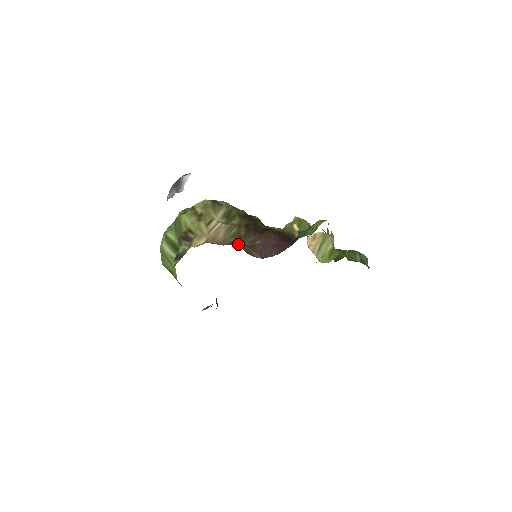
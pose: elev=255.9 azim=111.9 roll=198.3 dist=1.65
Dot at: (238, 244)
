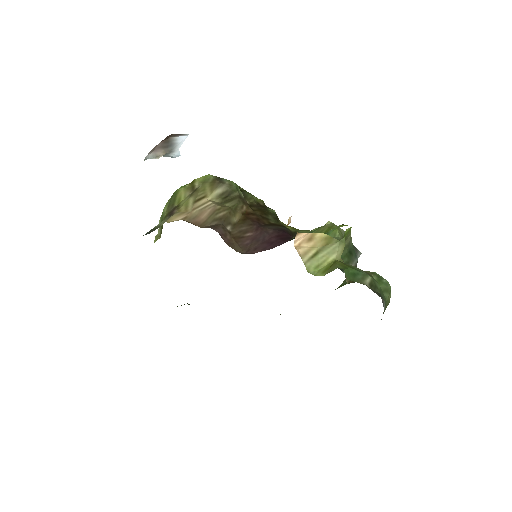
Dot at: (218, 229)
